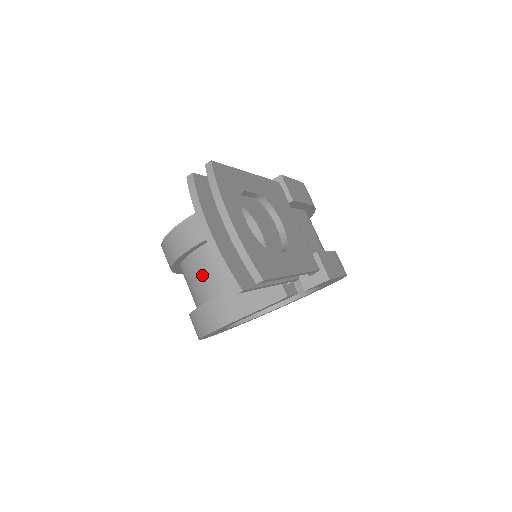
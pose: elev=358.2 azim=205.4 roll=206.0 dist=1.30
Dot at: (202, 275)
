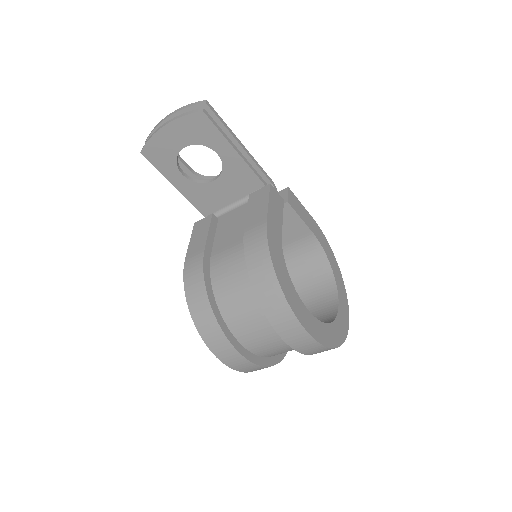
Dot at: (229, 264)
